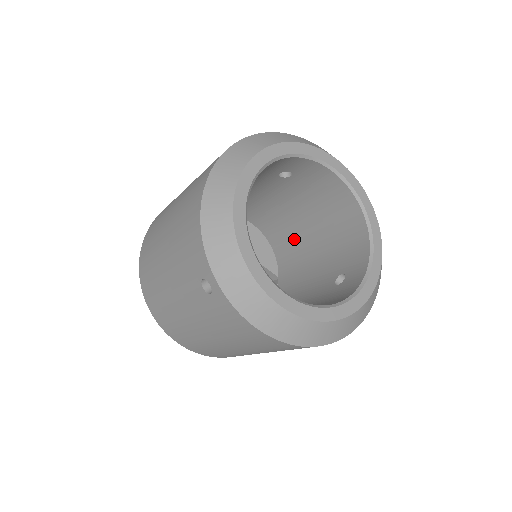
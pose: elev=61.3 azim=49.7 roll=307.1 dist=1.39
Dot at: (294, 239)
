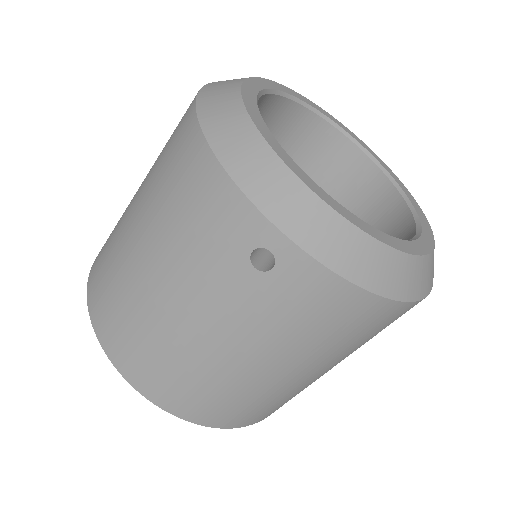
Dot at: occluded
